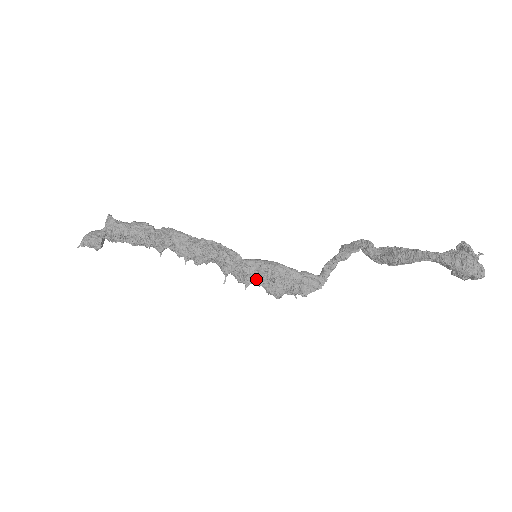
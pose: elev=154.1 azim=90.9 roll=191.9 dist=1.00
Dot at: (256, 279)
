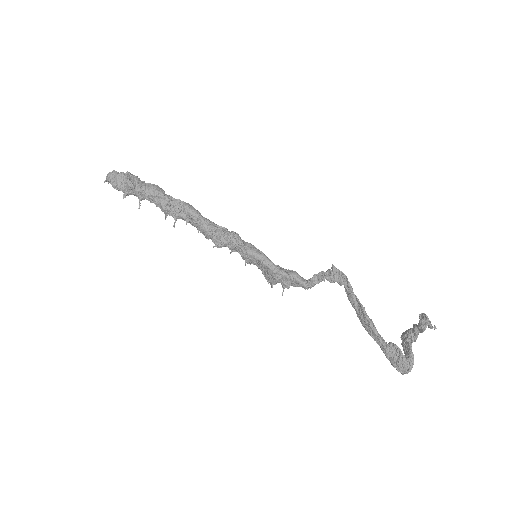
Dot at: occluded
